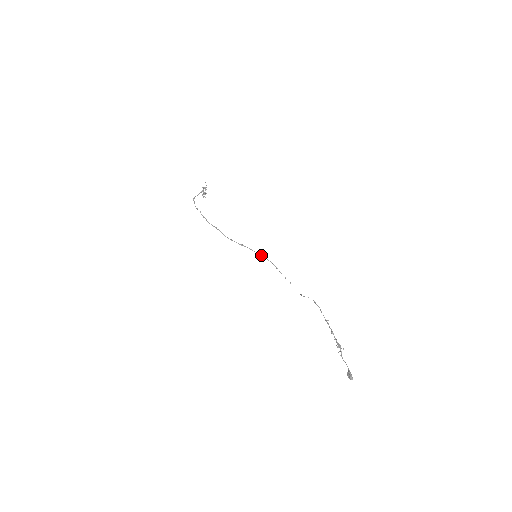
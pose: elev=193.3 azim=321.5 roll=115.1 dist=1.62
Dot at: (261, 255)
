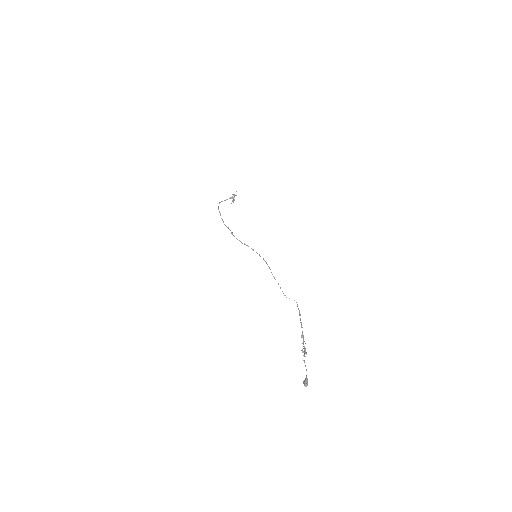
Dot at: (259, 255)
